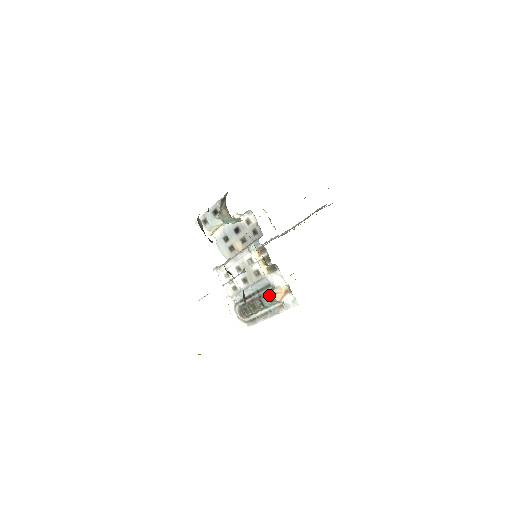
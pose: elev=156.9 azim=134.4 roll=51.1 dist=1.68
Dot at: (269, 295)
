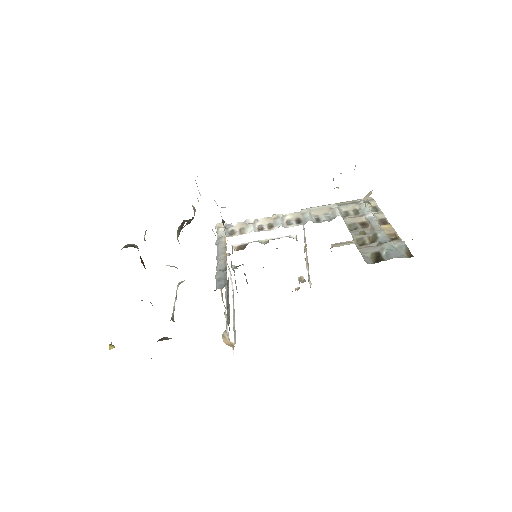
Dot at: (228, 322)
